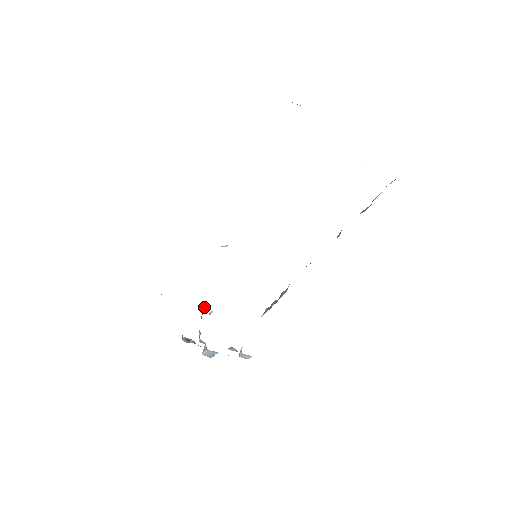
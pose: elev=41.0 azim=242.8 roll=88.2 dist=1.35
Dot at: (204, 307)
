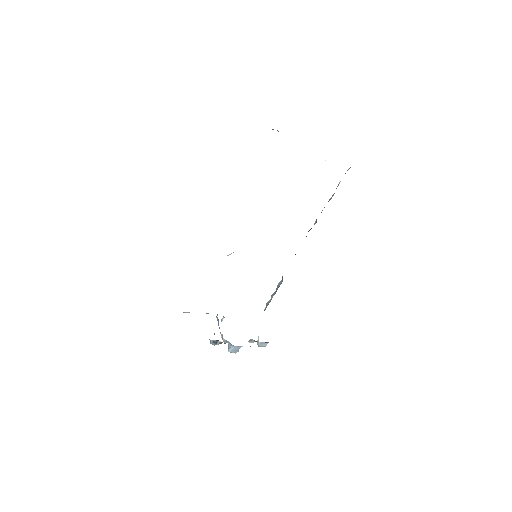
Dot at: (217, 315)
